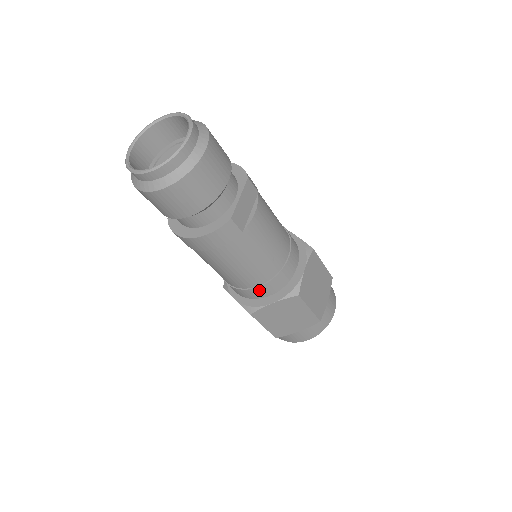
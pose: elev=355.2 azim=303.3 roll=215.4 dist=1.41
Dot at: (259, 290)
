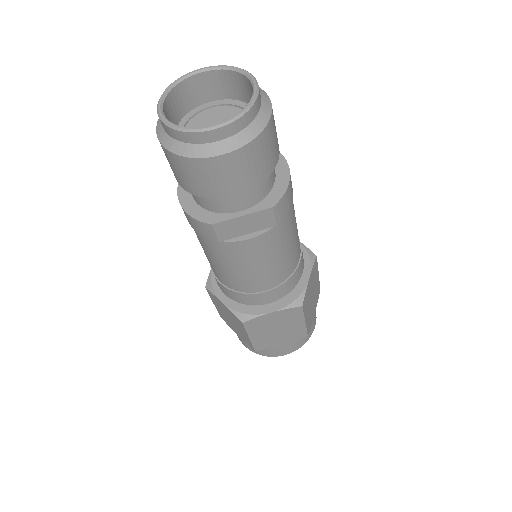
Dot at: (219, 284)
